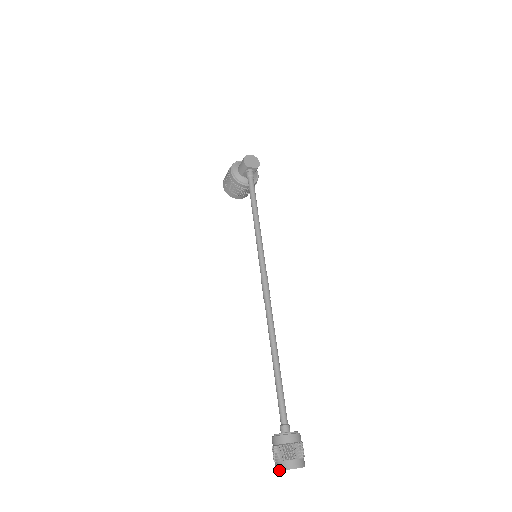
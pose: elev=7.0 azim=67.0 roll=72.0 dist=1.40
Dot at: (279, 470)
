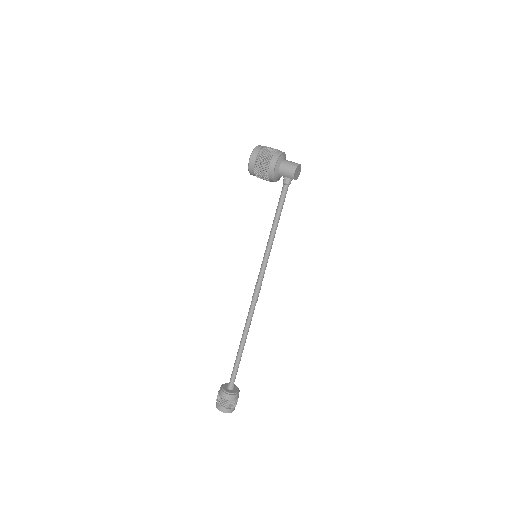
Dot at: (223, 412)
